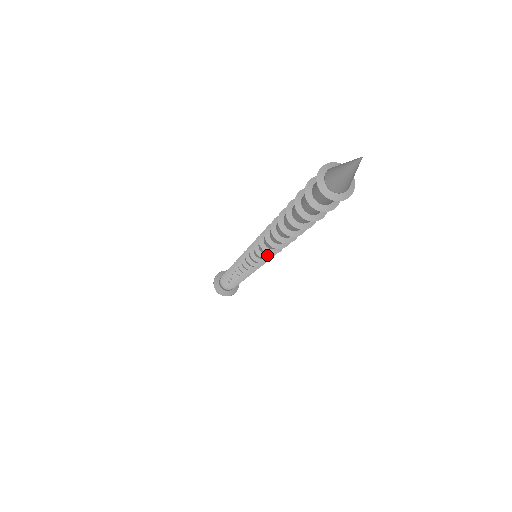
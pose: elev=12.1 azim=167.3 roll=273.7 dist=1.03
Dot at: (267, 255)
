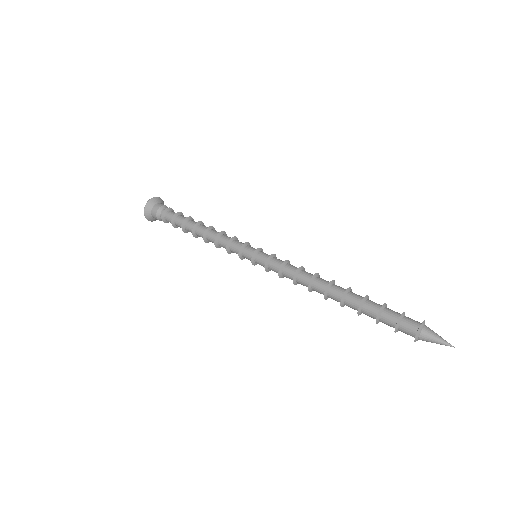
Dot at: (283, 276)
